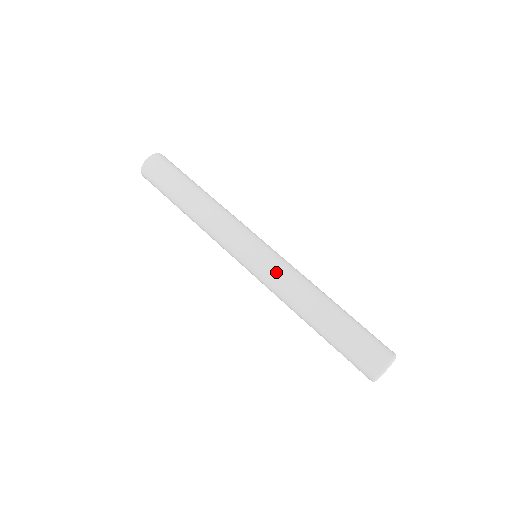
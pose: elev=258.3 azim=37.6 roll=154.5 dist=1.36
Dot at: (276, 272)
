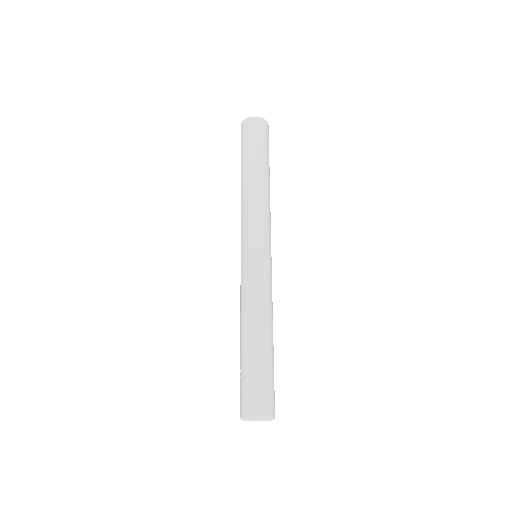
Dot at: (260, 280)
